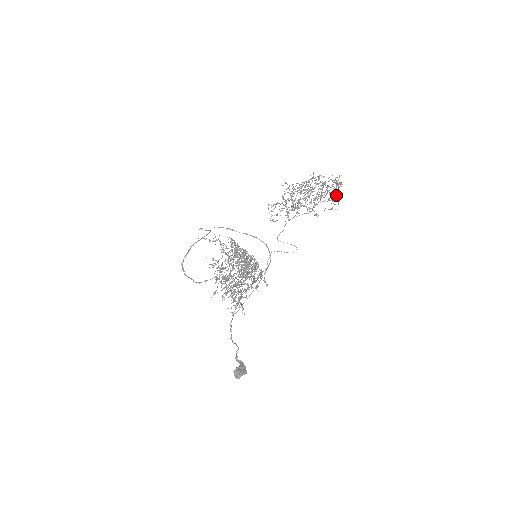
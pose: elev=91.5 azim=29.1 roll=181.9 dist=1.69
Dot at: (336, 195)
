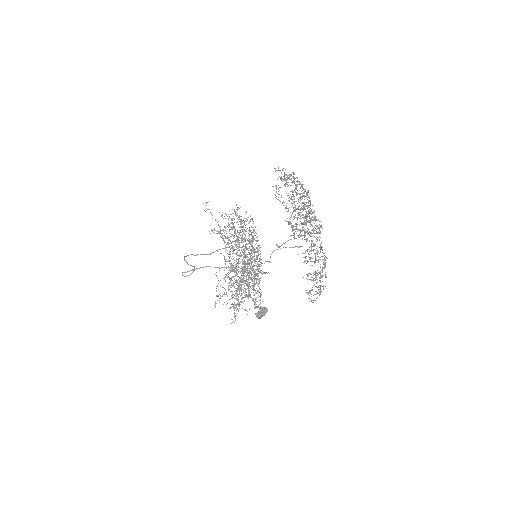
Dot at: (312, 302)
